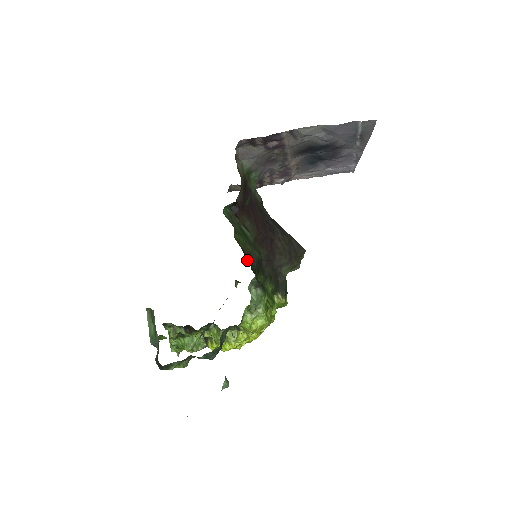
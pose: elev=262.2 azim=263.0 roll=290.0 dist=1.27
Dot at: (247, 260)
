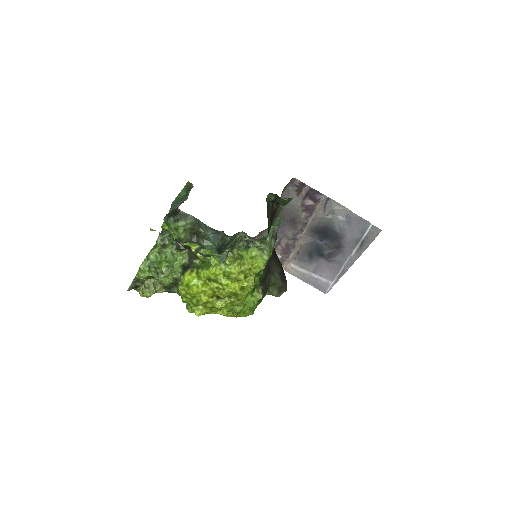
Dot at: occluded
